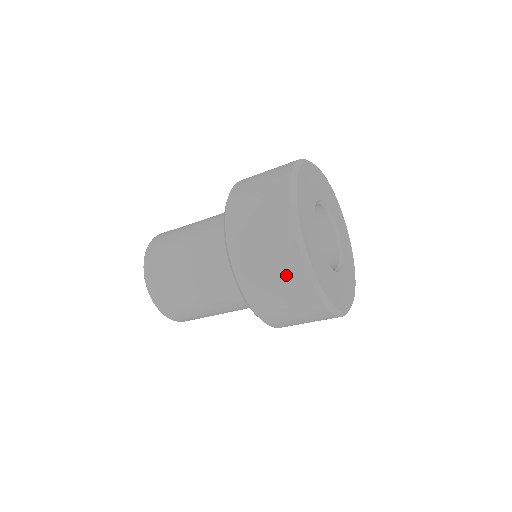
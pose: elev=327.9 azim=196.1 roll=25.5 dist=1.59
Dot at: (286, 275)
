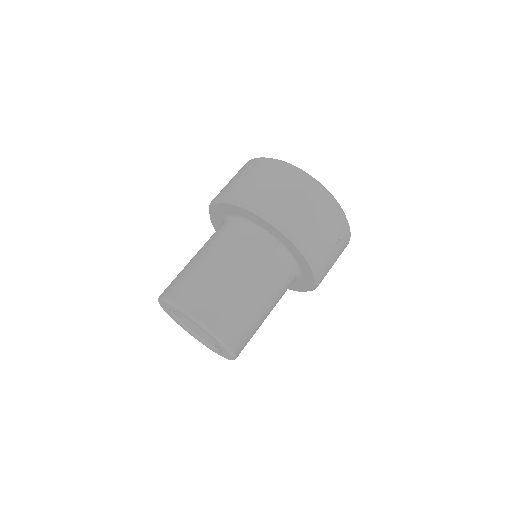
Dot at: (303, 191)
